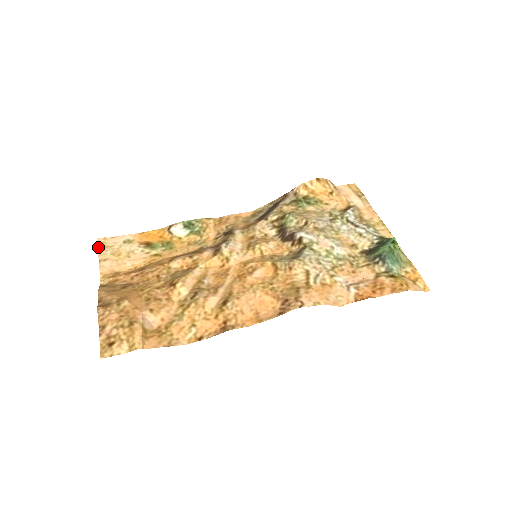
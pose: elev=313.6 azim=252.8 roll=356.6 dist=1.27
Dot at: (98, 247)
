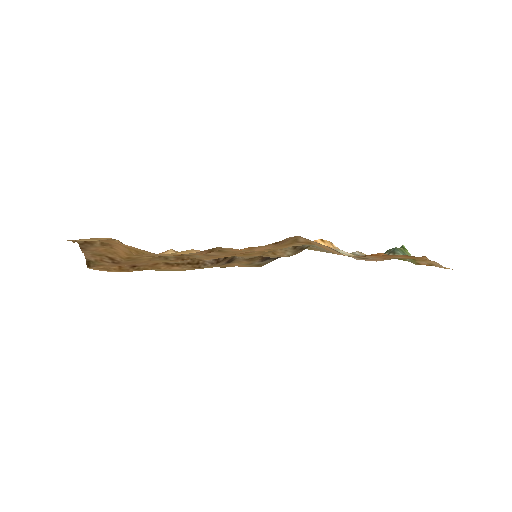
Dot at: occluded
